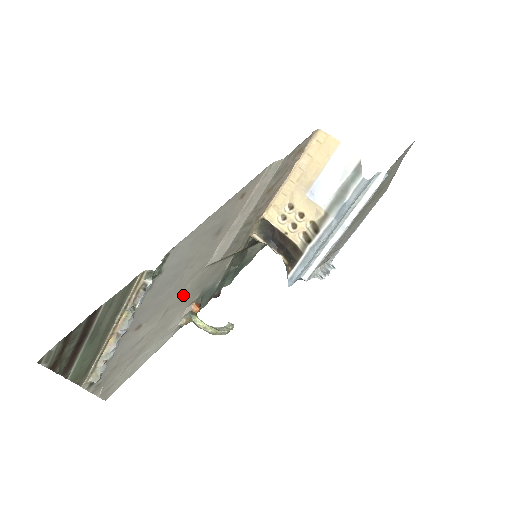
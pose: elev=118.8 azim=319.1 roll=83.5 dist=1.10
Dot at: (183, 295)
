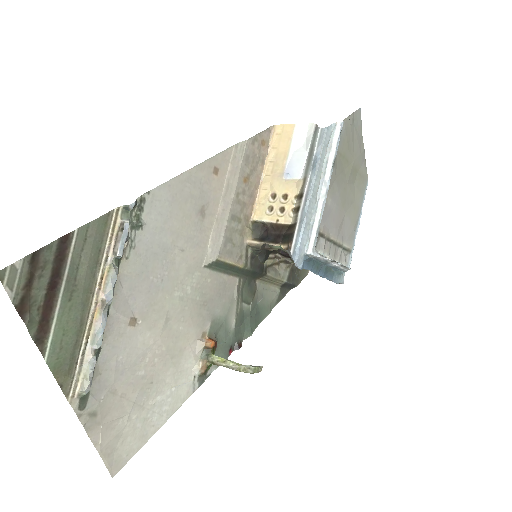
Dot at: (185, 304)
